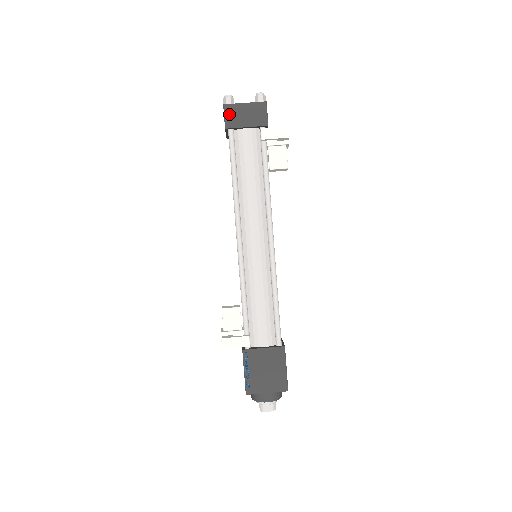
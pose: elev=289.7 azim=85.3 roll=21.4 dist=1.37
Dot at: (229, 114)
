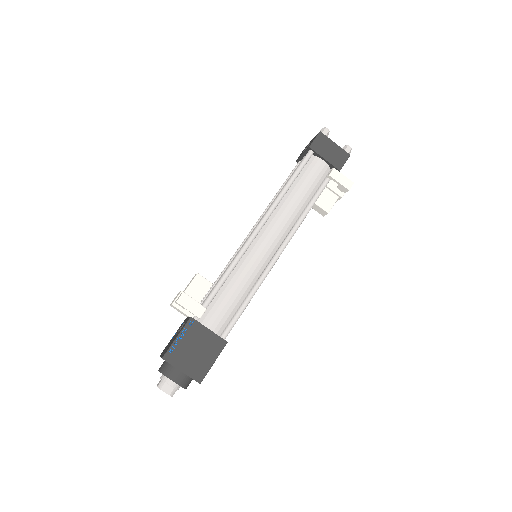
Dot at: (319, 140)
